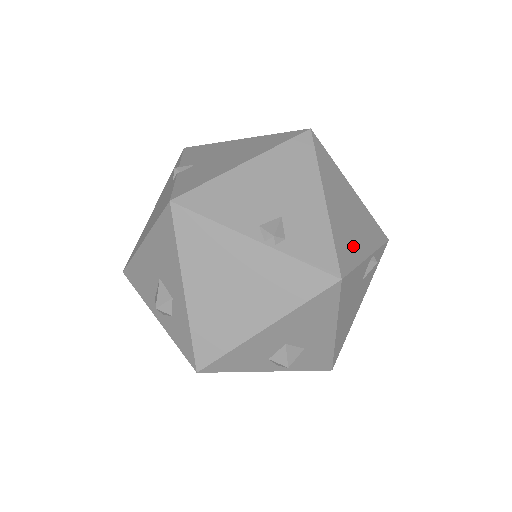
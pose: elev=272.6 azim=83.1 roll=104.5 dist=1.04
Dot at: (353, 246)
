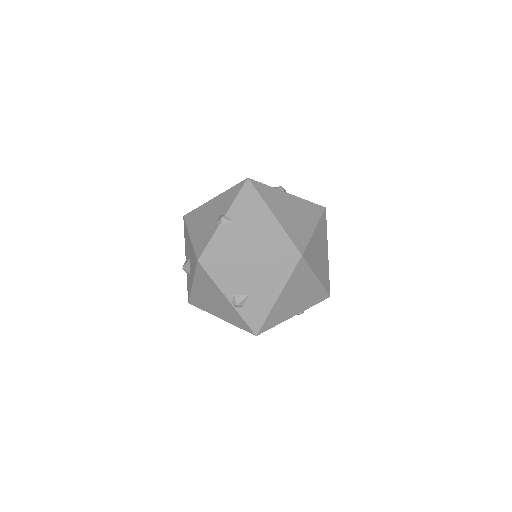
Dot at: (283, 315)
